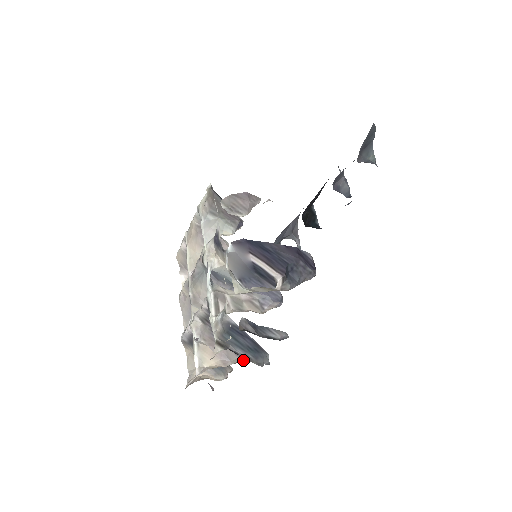
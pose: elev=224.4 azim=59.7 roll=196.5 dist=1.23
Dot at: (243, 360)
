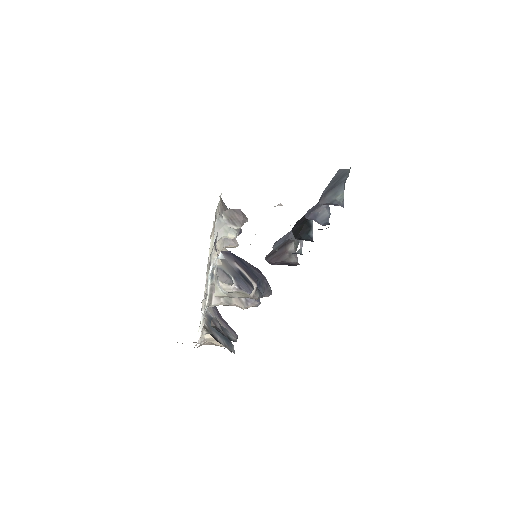
Dot at: occluded
